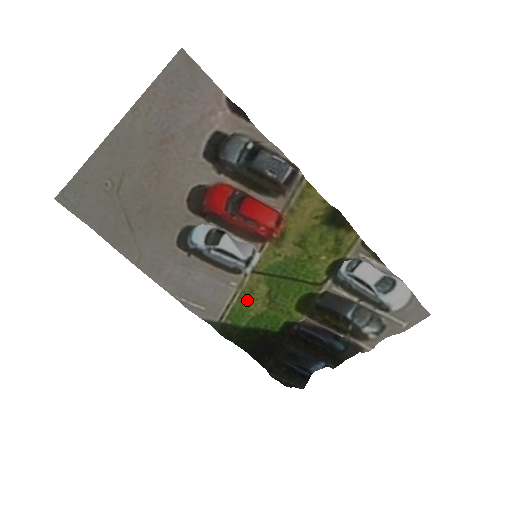
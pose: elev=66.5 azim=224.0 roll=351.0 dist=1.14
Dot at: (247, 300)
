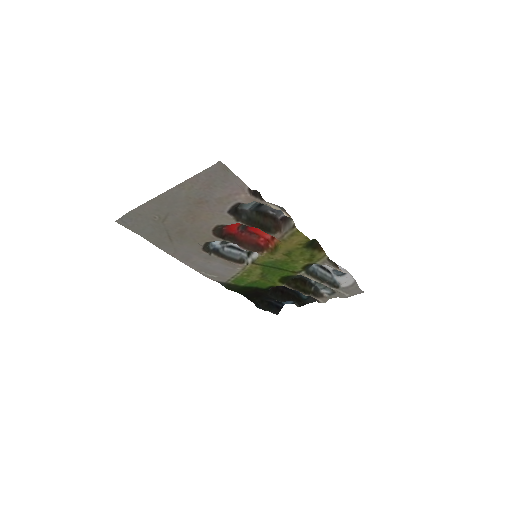
Dot at: (247, 275)
